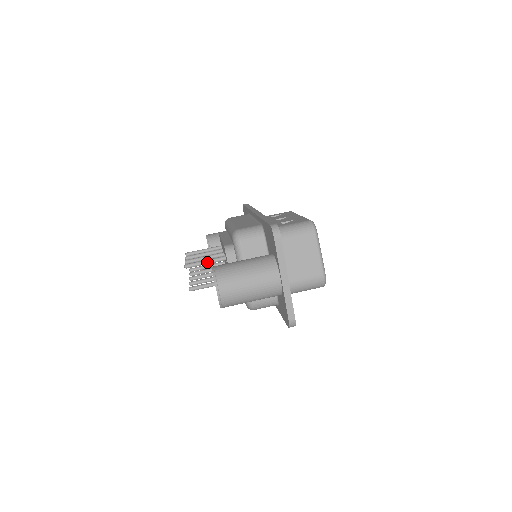
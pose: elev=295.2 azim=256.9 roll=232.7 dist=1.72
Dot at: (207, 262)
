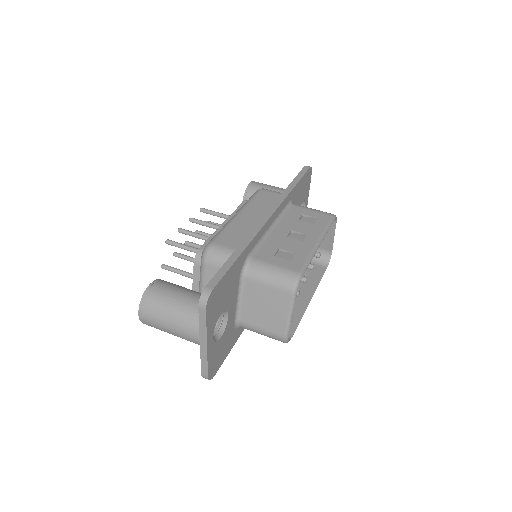
Dot at: (187, 249)
